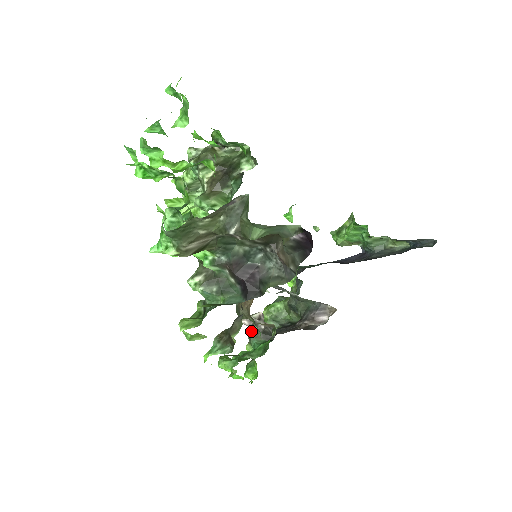
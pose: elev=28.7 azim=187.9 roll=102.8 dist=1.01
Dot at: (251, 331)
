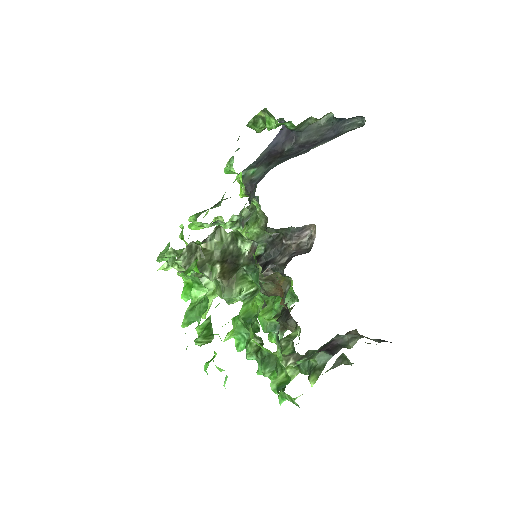
Dot at: occluded
